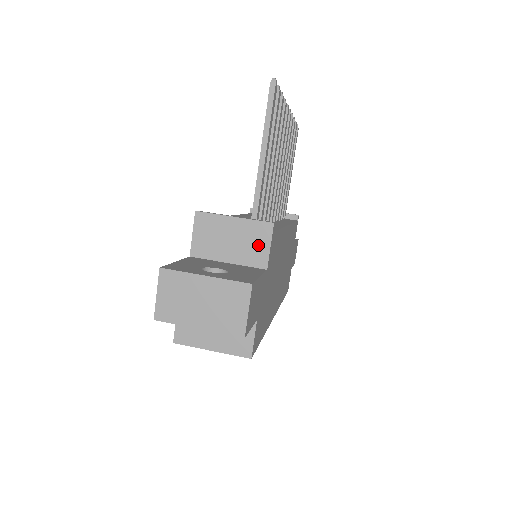
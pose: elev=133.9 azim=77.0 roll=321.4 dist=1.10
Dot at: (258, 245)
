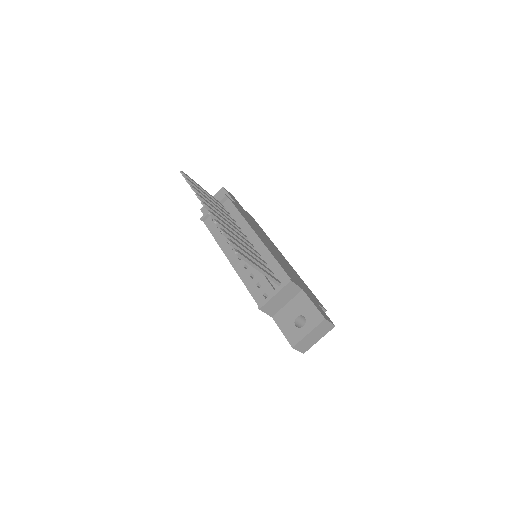
Dot at: (292, 290)
